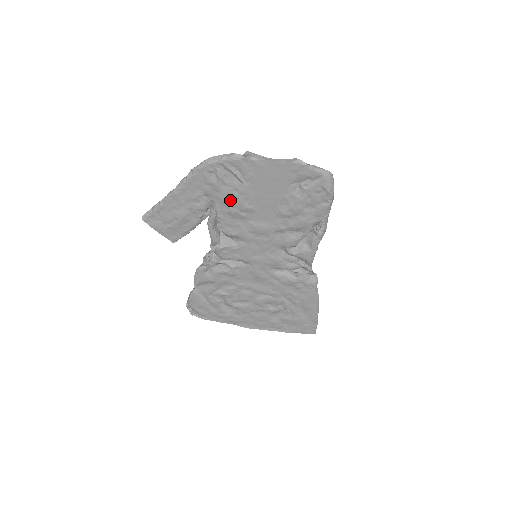
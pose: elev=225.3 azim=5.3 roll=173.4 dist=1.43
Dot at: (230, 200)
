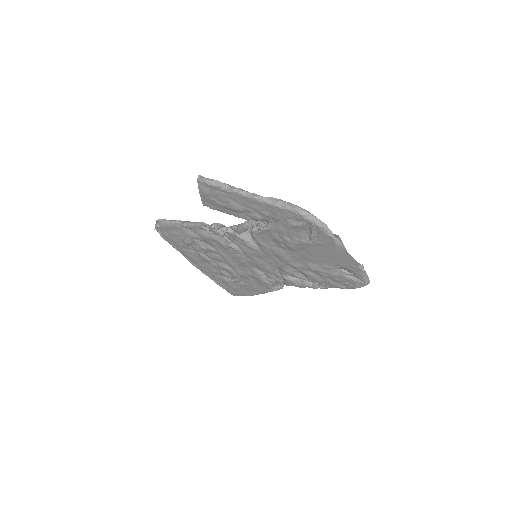
Dot at: (286, 236)
